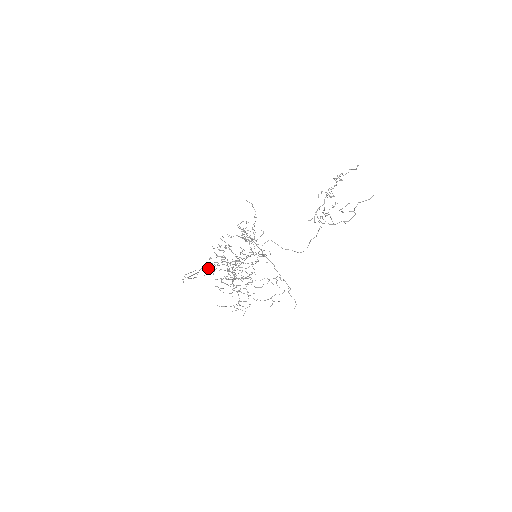
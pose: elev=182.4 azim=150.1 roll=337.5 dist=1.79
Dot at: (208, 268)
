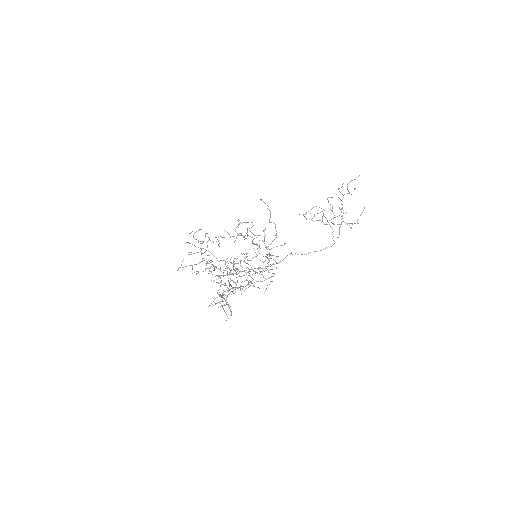
Dot at: occluded
